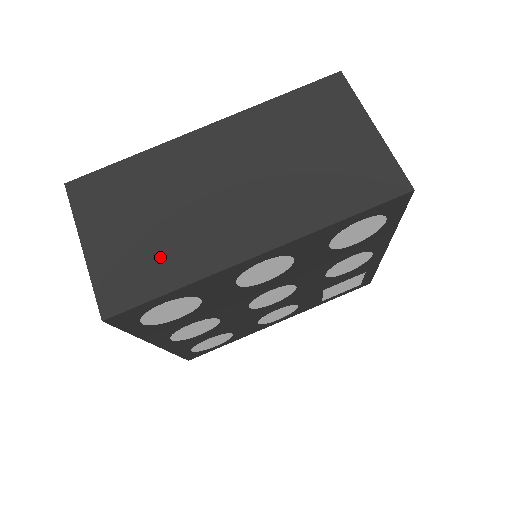
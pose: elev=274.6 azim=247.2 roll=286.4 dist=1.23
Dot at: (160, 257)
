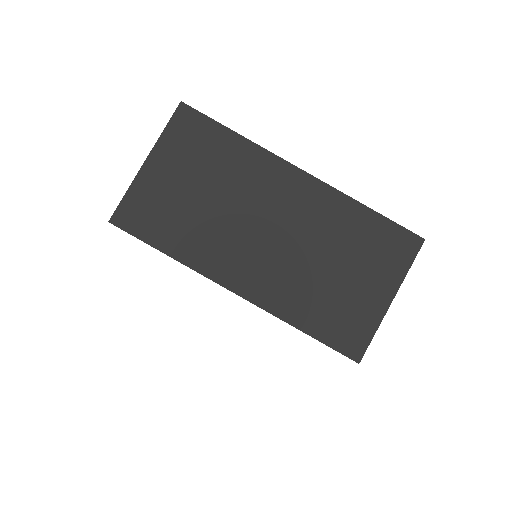
Dot at: (180, 224)
